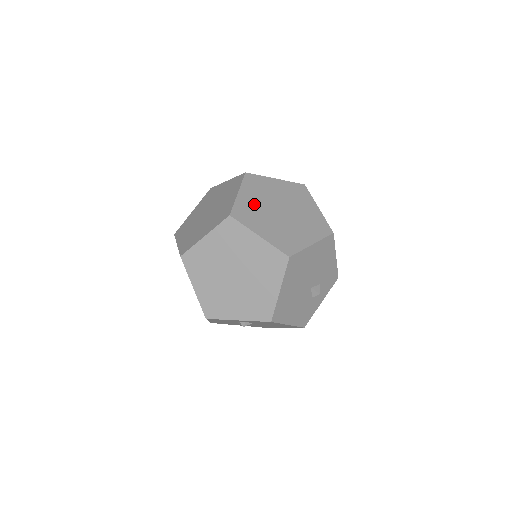
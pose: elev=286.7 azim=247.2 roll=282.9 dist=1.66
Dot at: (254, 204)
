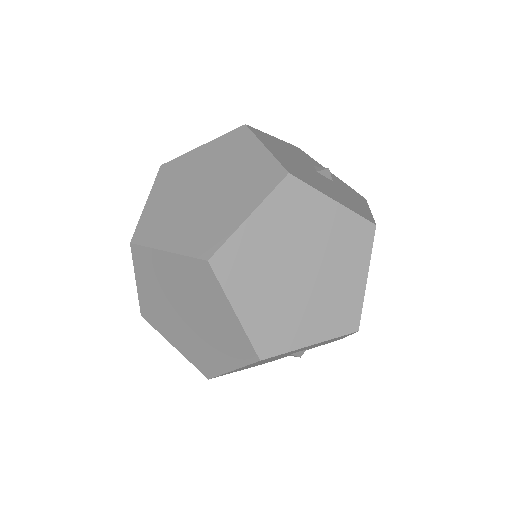
Dot at: (263, 247)
